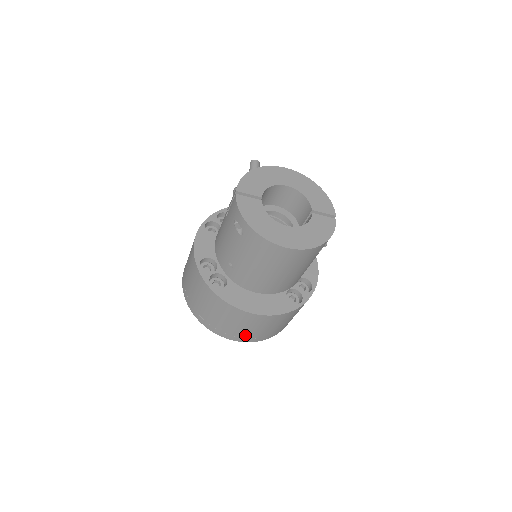
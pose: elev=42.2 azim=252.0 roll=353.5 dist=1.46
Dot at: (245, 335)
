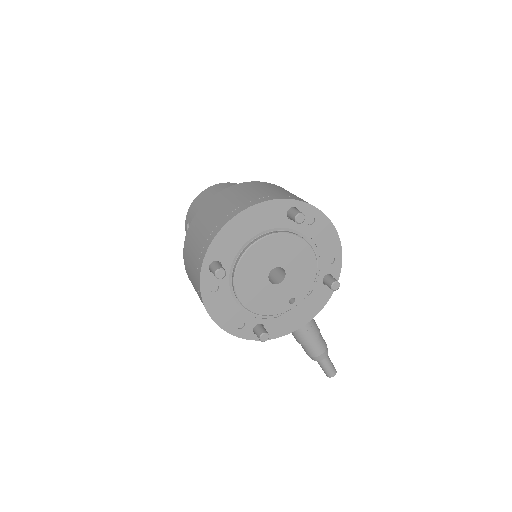
Dot at: (235, 206)
